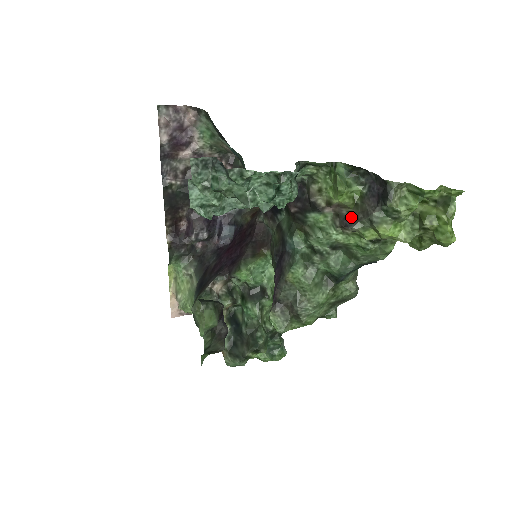
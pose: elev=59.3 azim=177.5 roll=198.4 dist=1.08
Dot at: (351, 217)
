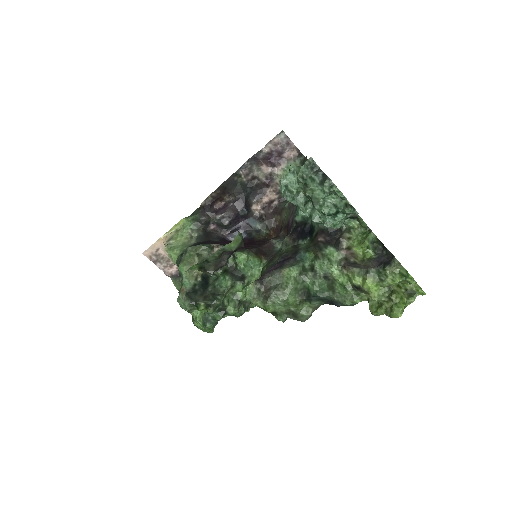
Dot at: (355, 264)
